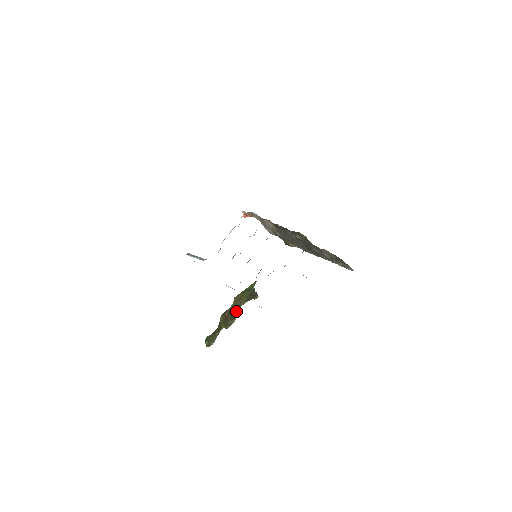
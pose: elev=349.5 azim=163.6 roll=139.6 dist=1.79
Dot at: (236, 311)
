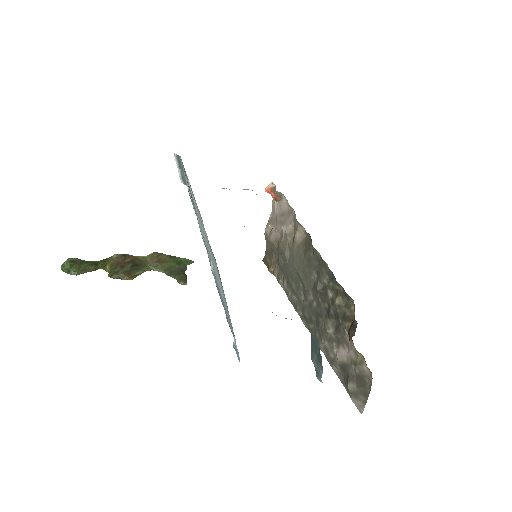
Dot at: (142, 269)
